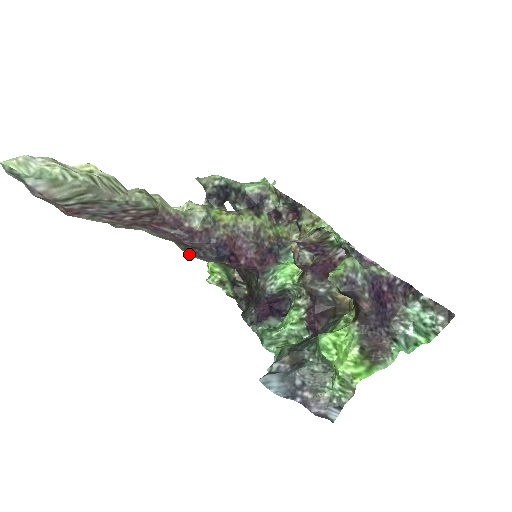
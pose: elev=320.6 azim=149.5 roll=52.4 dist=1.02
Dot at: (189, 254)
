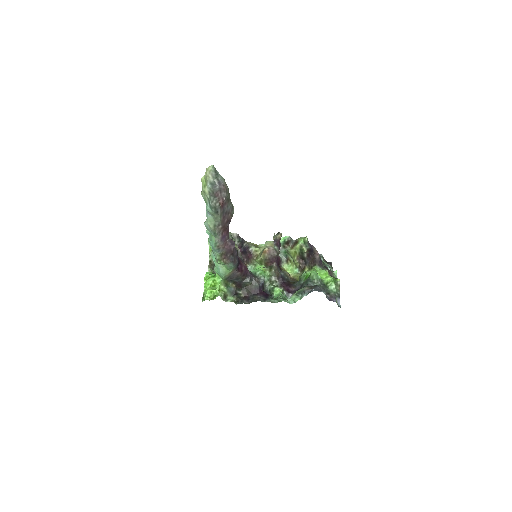
Dot at: (225, 263)
